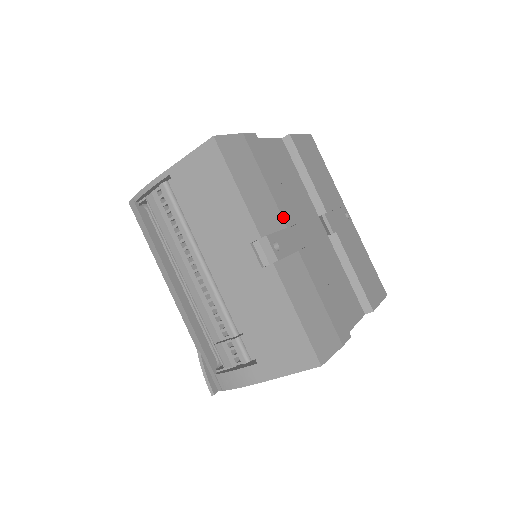
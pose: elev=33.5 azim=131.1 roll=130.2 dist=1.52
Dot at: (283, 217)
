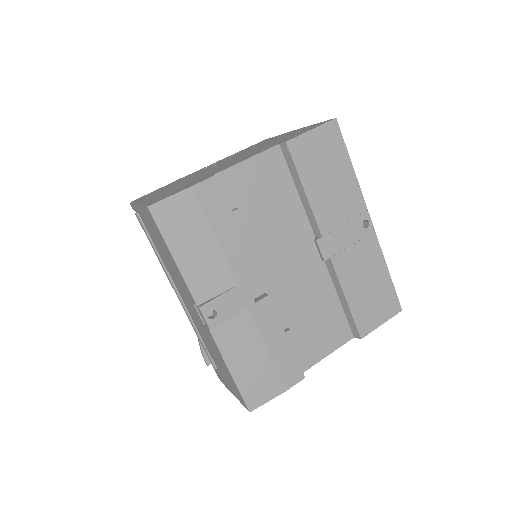
Dot at: (234, 274)
